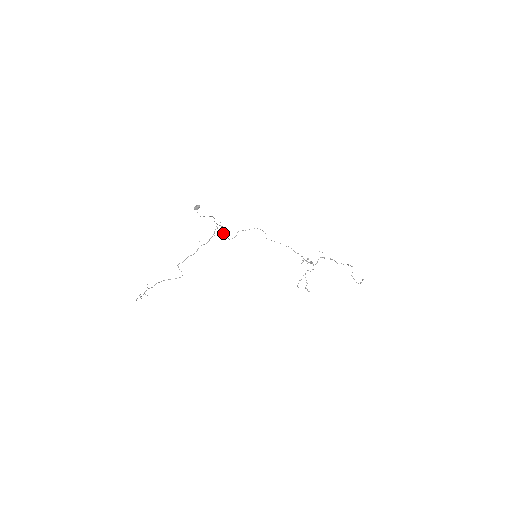
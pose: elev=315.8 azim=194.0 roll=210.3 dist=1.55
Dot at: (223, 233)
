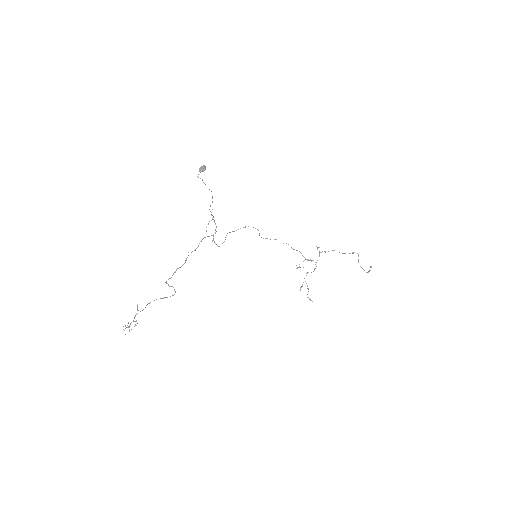
Dot at: (212, 235)
